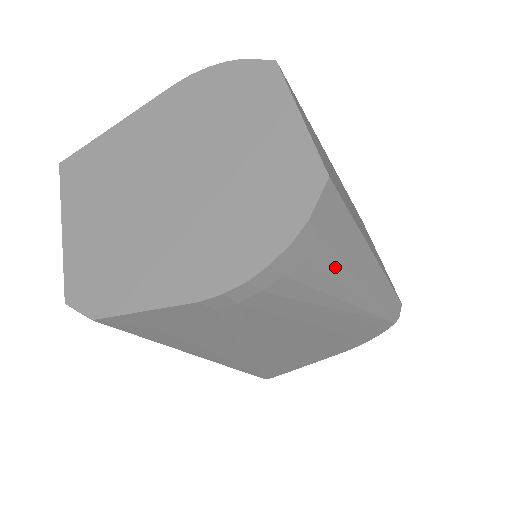
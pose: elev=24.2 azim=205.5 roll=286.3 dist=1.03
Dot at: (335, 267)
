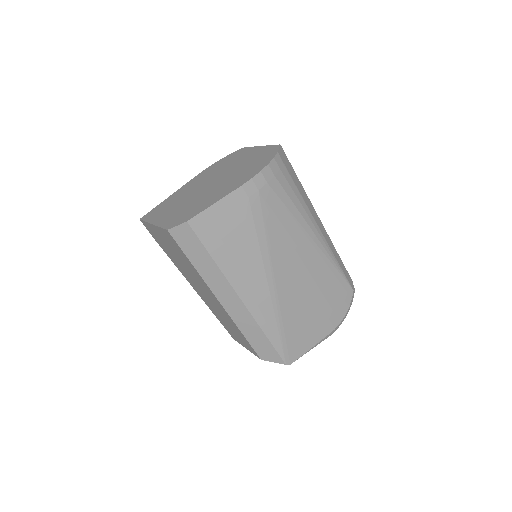
Dot at: (297, 193)
